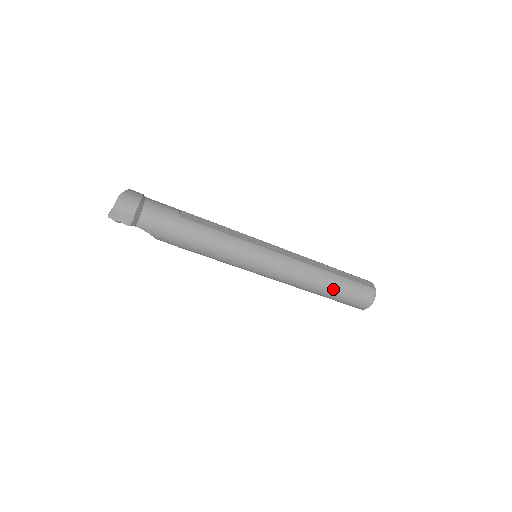
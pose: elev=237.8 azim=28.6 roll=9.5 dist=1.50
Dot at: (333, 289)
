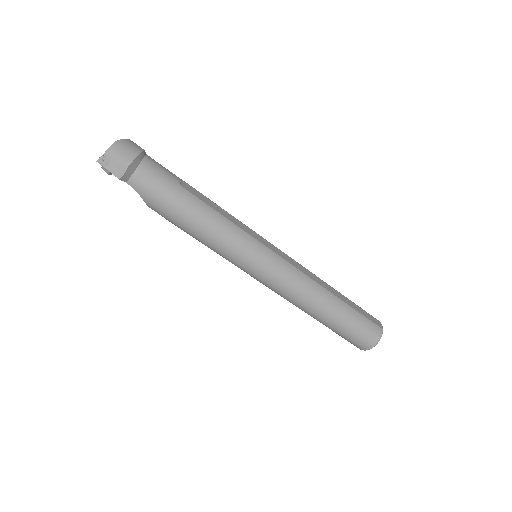
Dot at: (335, 316)
